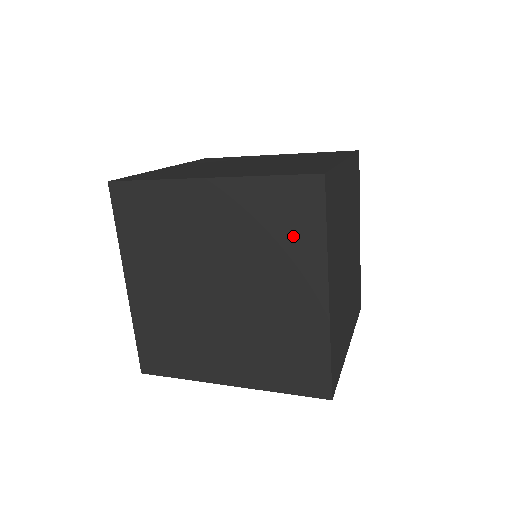
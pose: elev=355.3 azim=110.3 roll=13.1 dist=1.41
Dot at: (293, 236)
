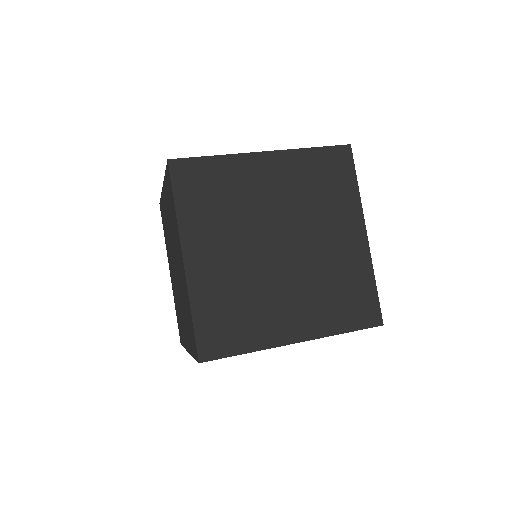
Dot at: occluded
